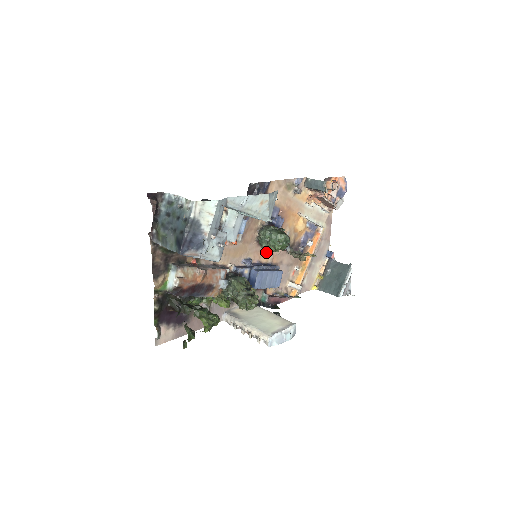
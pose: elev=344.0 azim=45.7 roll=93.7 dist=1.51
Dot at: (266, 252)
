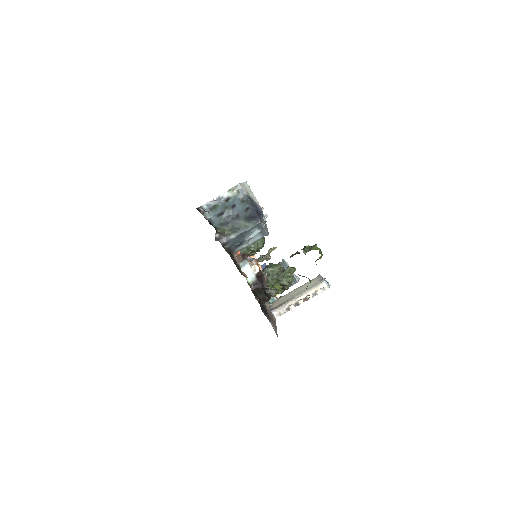
Dot at: occluded
